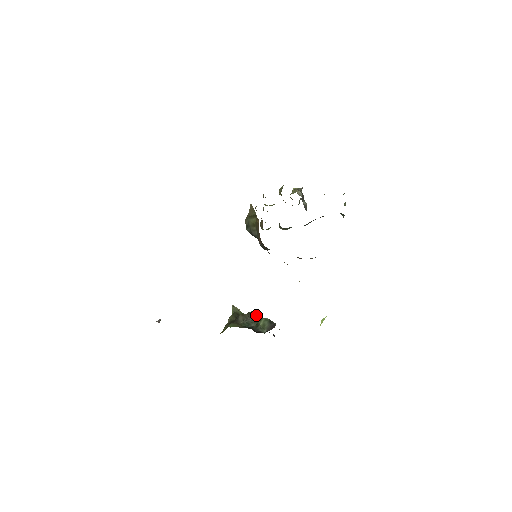
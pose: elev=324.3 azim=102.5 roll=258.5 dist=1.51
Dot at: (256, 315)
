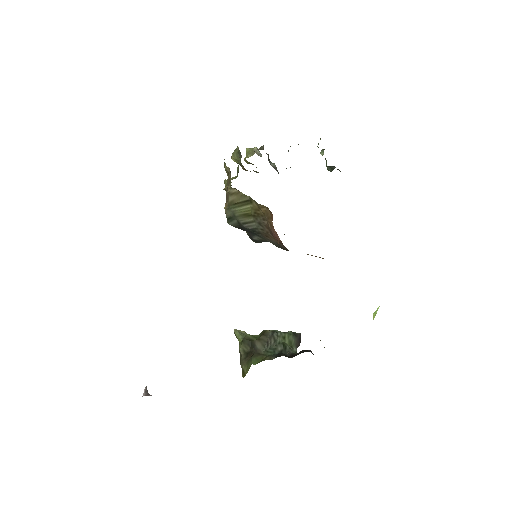
Dot at: (276, 333)
